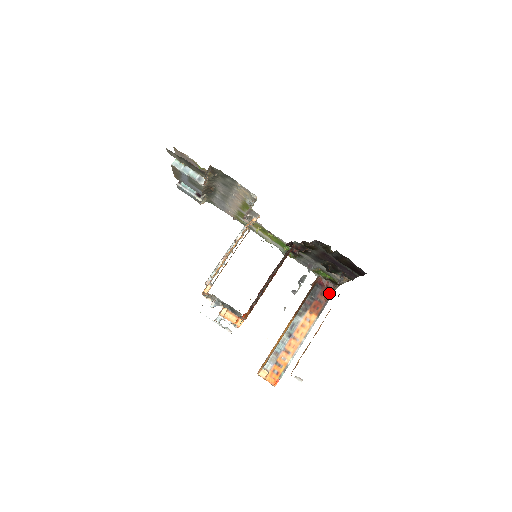
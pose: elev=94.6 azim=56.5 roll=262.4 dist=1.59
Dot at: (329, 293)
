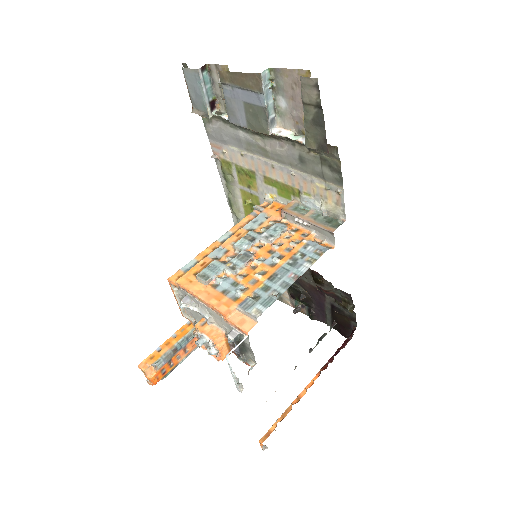
Dot at: occluded
